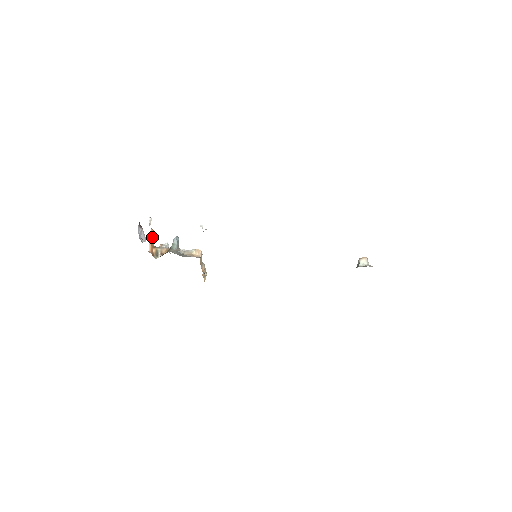
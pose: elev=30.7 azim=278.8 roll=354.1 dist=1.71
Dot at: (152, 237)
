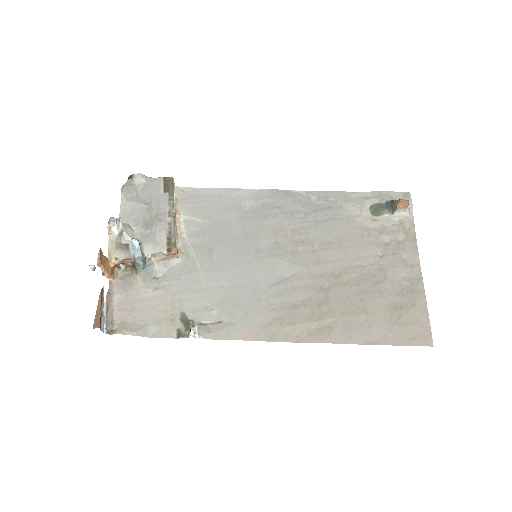
Dot at: (103, 265)
